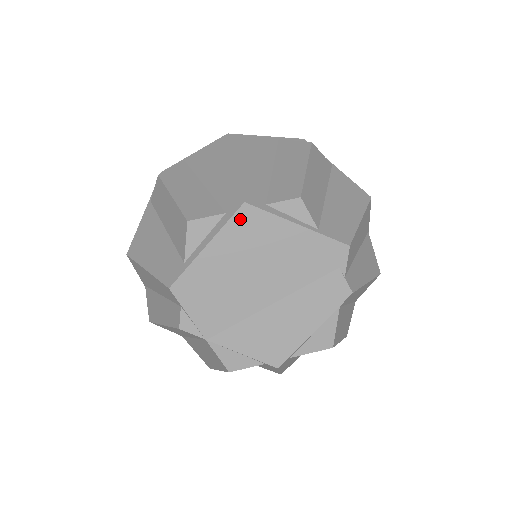
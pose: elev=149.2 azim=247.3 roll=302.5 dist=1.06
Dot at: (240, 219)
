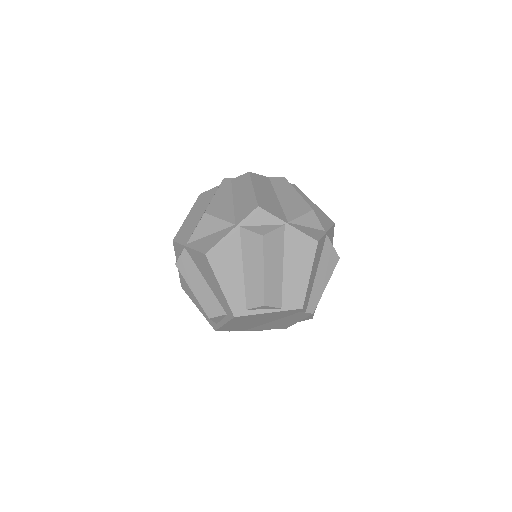
Dot at: (236, 319)
